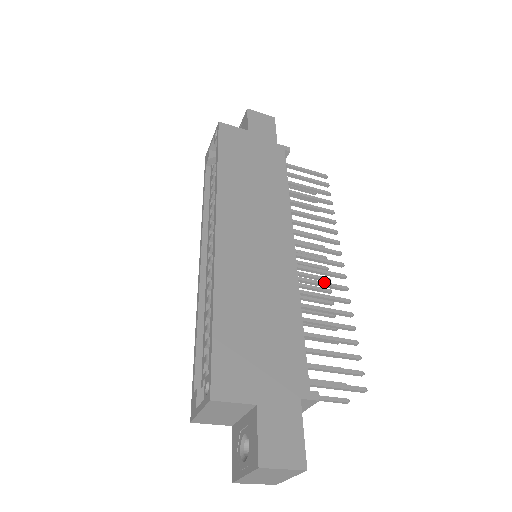
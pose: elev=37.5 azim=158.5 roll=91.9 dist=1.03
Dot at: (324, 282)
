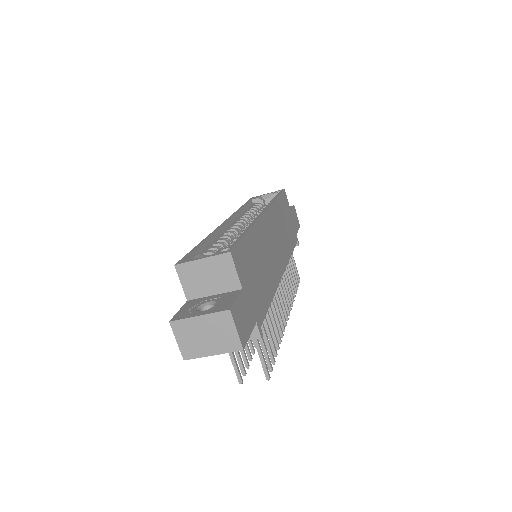
Dot at: occluded
